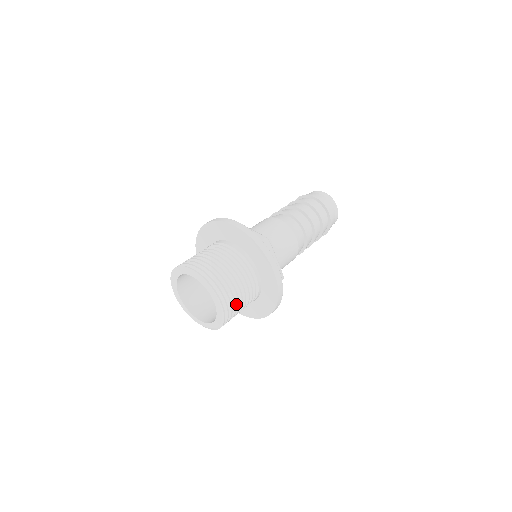
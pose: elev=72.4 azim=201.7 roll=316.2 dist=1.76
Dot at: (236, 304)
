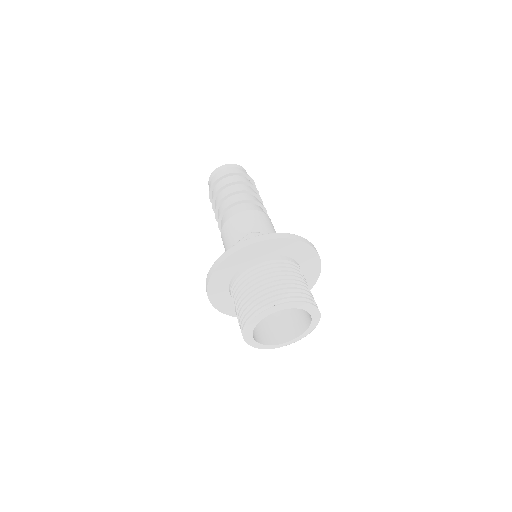
Dot at: occluded
